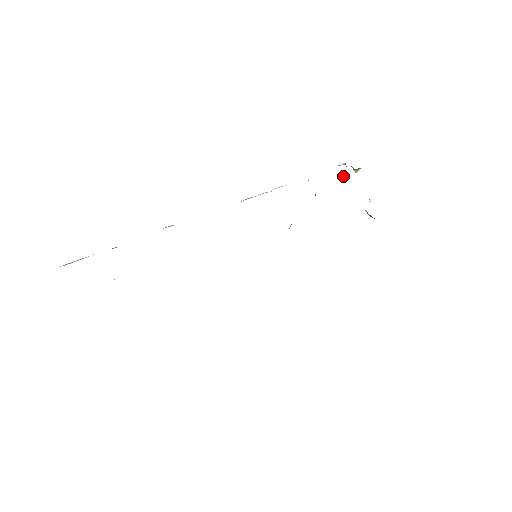
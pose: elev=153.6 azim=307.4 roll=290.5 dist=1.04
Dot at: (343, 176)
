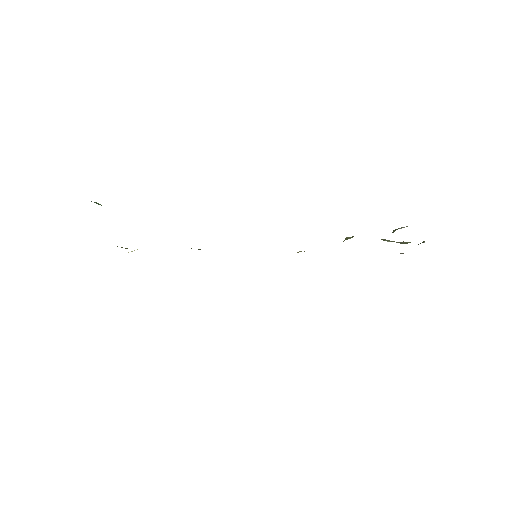
Dot at: occluded
